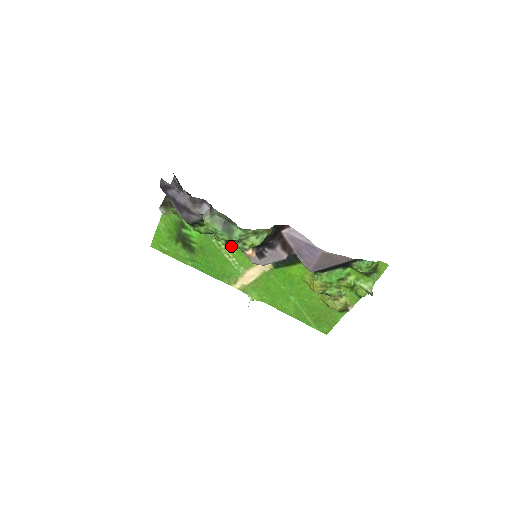
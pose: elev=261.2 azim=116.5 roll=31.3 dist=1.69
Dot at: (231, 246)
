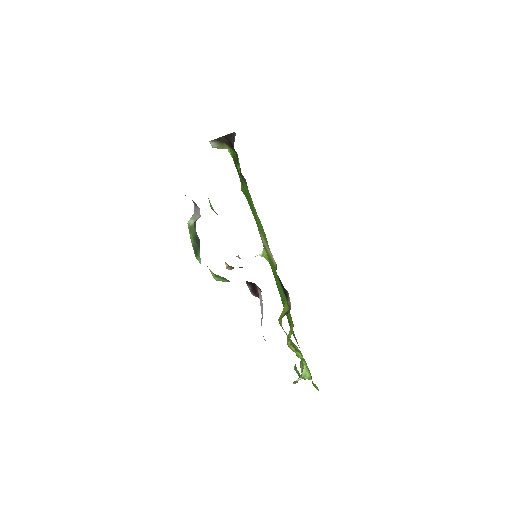
Dot at: occluded
